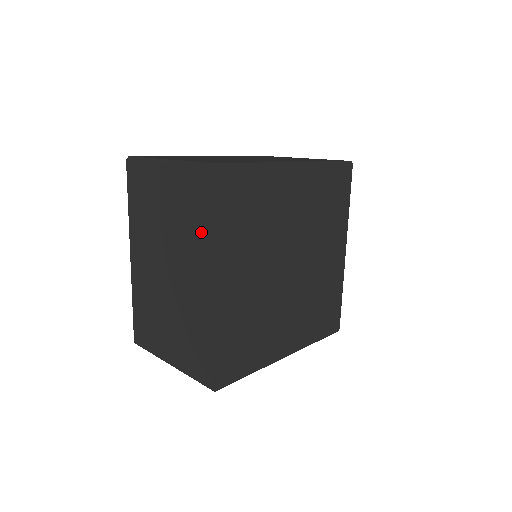
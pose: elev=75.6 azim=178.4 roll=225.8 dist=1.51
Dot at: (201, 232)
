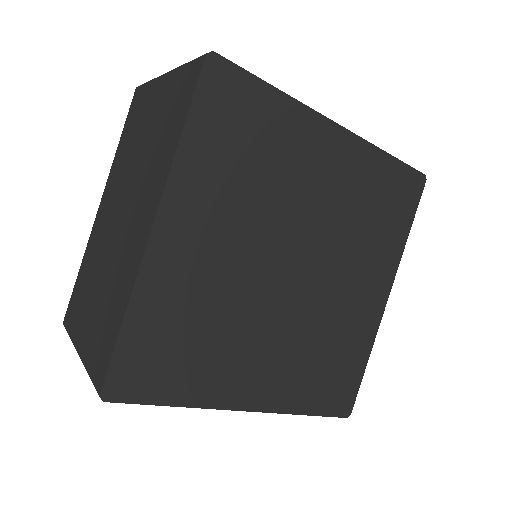
Dot at: (167, 149)
